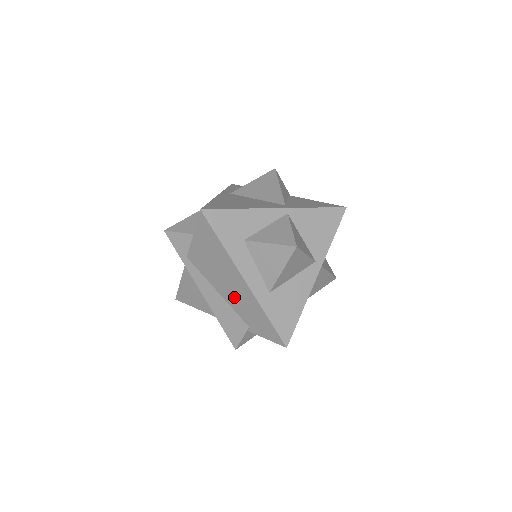
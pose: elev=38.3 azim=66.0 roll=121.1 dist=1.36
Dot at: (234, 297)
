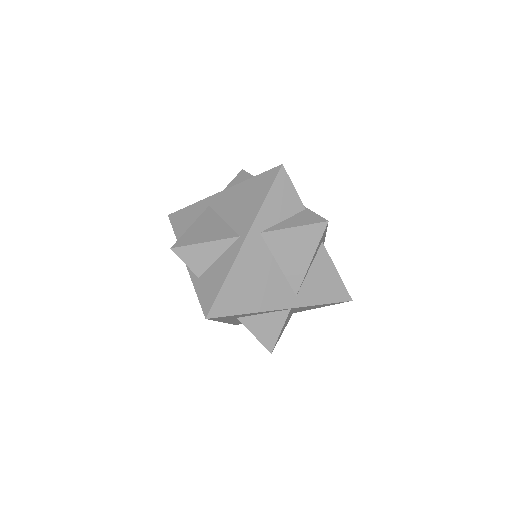
Dot at: occluded
